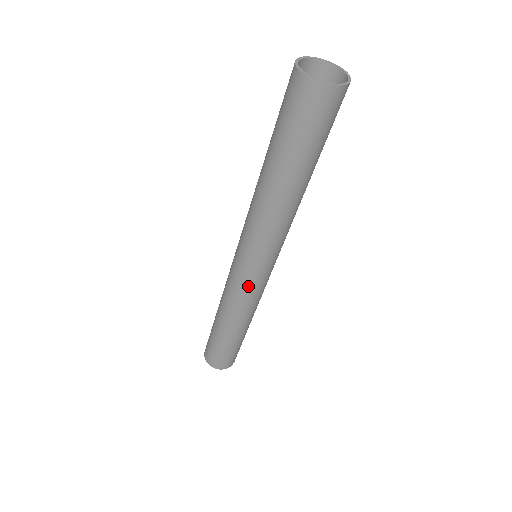
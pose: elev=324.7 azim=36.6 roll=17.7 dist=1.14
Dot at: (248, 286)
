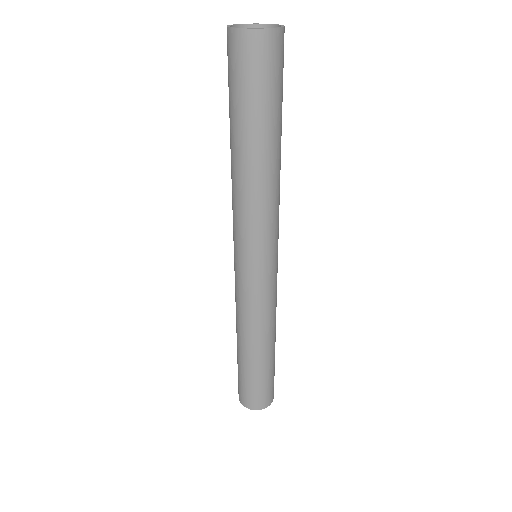
Dot at: (238, 284)
